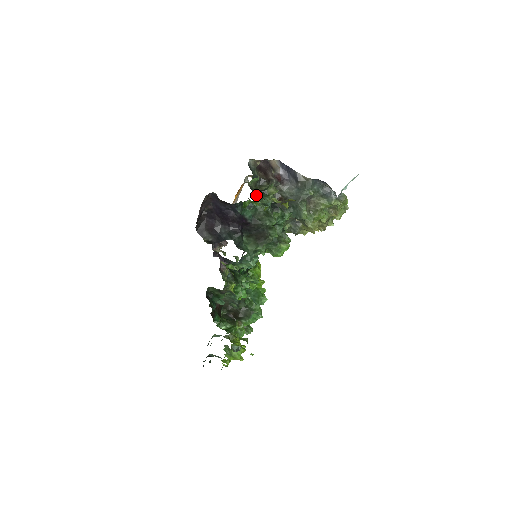
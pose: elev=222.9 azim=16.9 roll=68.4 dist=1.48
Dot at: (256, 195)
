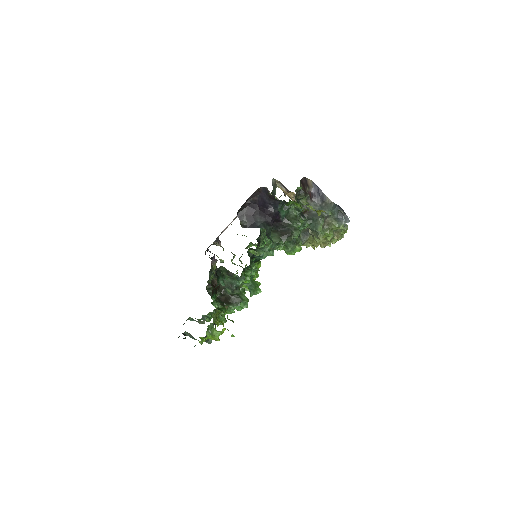
Dot at: (296, 200)
